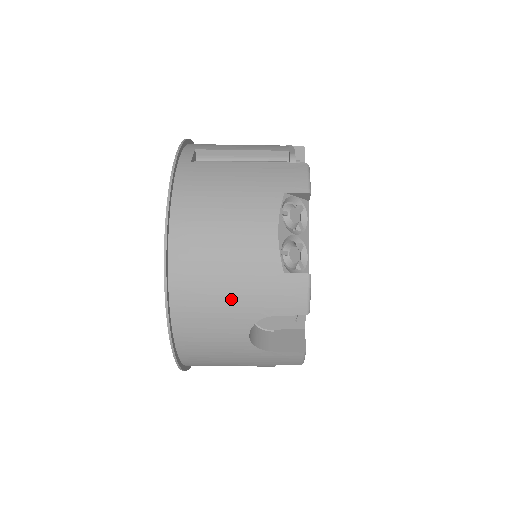
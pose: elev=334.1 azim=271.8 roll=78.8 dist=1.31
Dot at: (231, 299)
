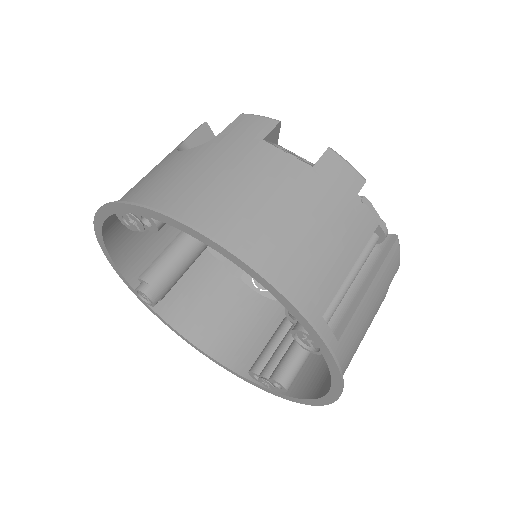
Dot at: occluded
